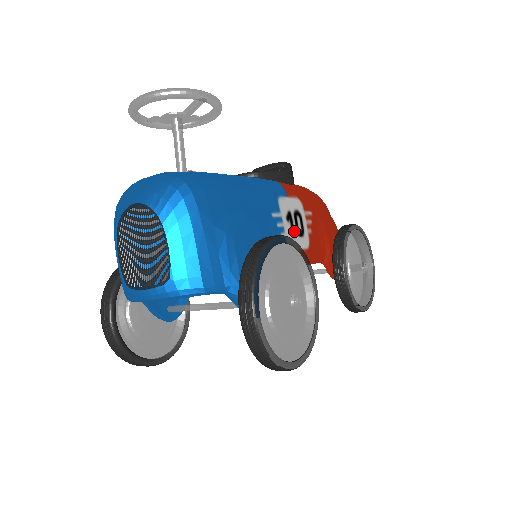
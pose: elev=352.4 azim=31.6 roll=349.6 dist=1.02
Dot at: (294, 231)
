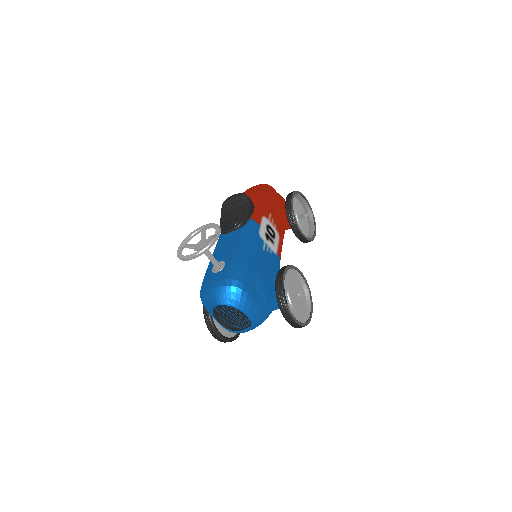
Dot at: (272, 240)
